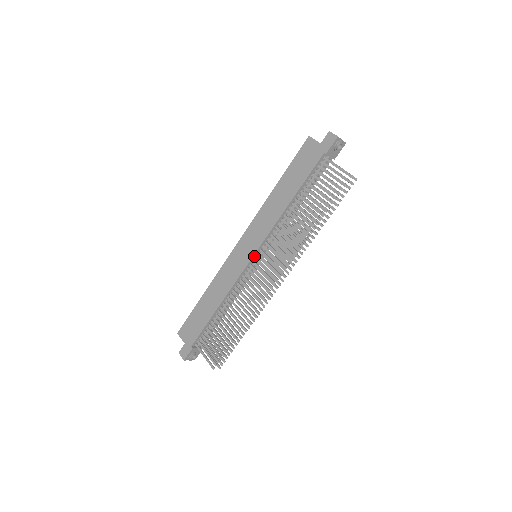
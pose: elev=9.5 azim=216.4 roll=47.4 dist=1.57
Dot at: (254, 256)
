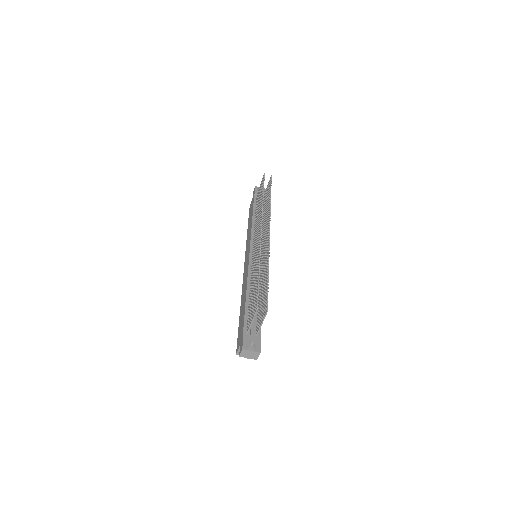
Dot at: (251, 252)
